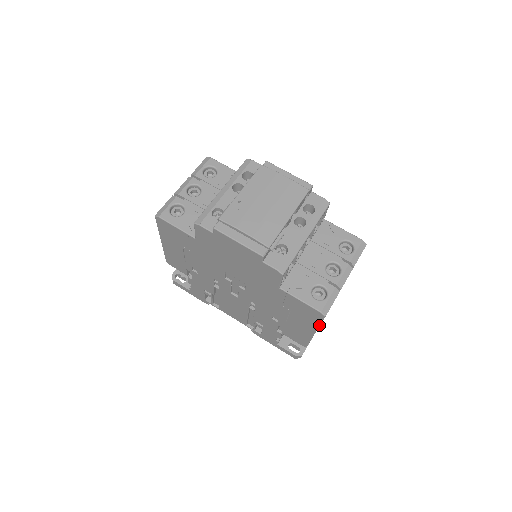
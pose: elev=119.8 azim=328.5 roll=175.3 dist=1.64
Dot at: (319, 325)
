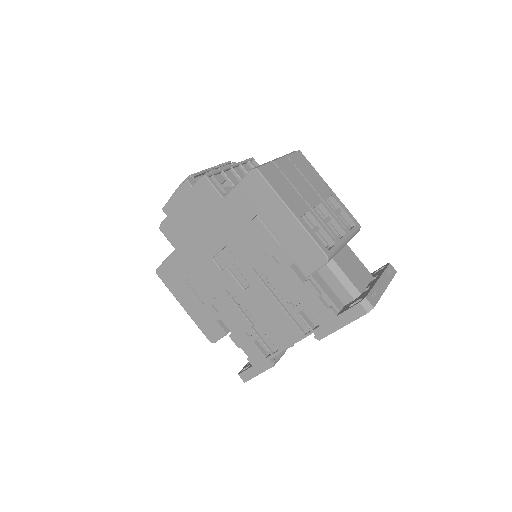
Dot at: (274, 191)
